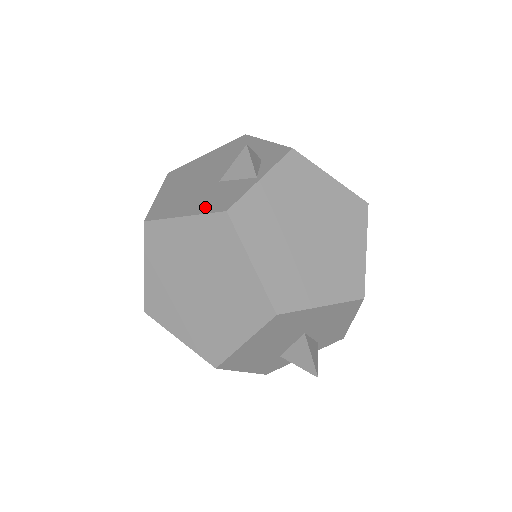
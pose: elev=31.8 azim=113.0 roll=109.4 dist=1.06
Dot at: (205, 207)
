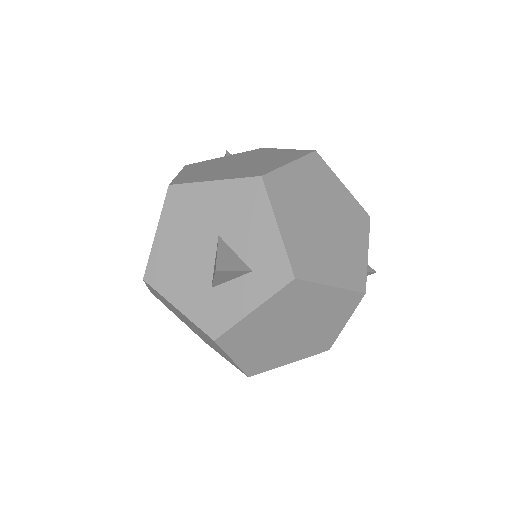
Dot at: occluded
